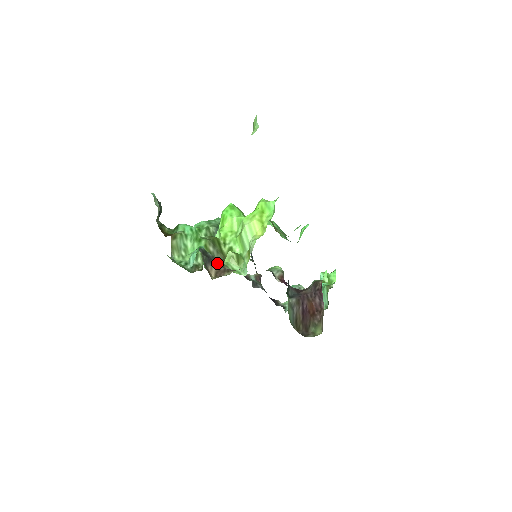
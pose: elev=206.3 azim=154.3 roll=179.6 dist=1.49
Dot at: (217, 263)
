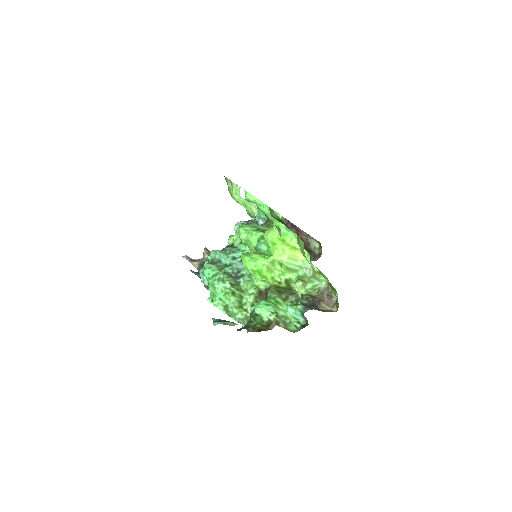
Dot at: (318, 301)
